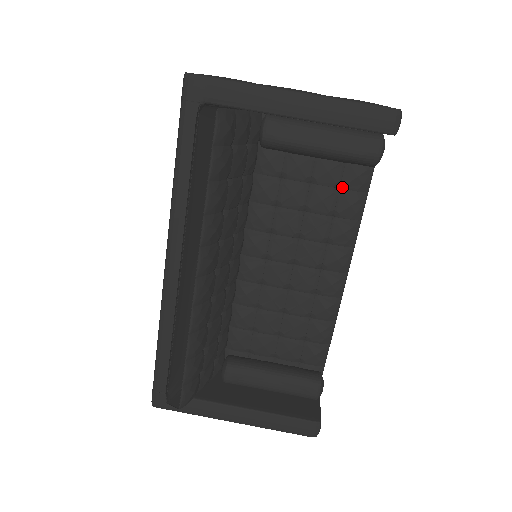
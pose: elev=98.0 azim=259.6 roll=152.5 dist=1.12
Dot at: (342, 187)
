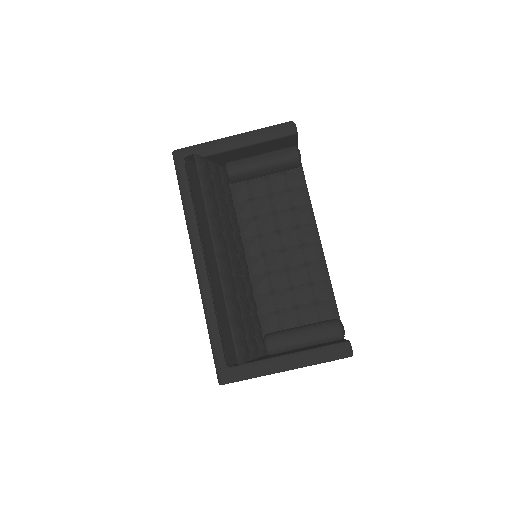
Dot at: (289, 188)
